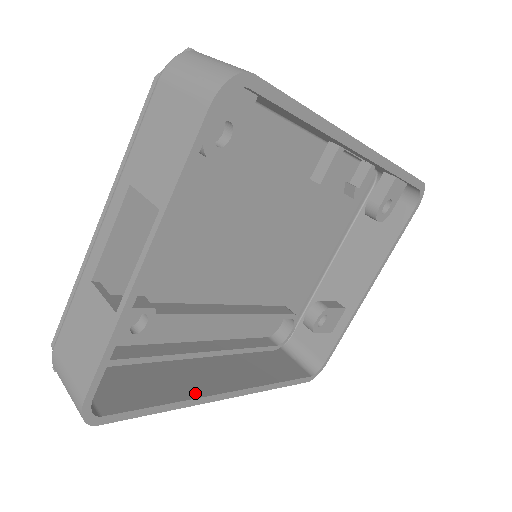
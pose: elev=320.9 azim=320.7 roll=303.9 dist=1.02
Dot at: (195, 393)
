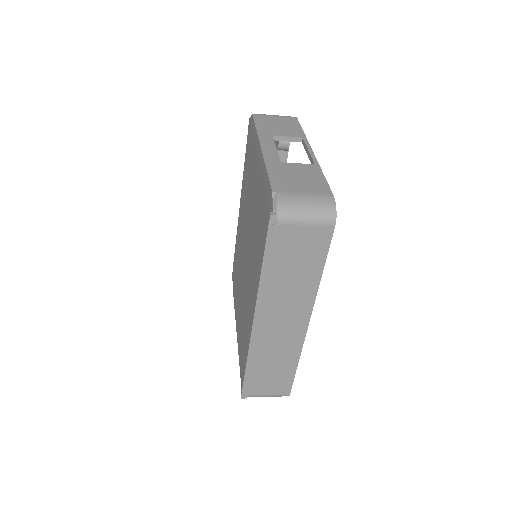
Dot at: occluded
